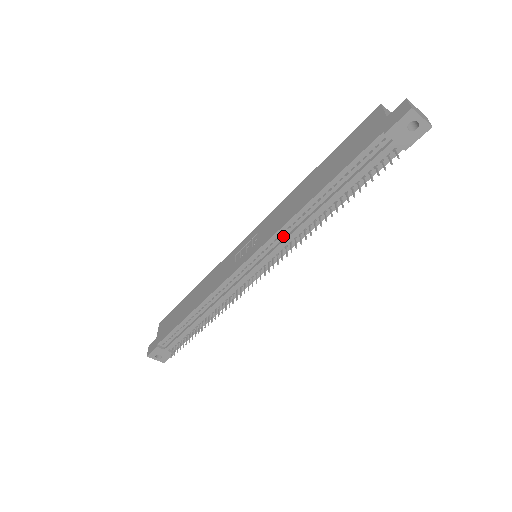
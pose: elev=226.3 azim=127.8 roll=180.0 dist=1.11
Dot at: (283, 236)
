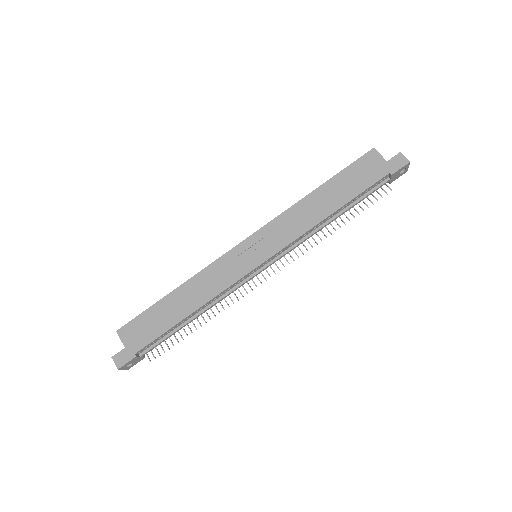
Dot at: (297, 241)
